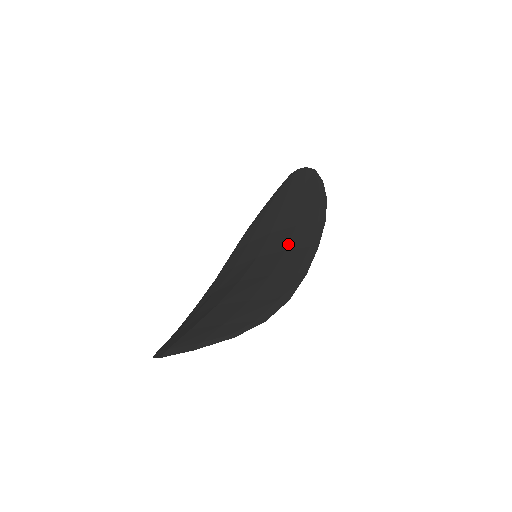
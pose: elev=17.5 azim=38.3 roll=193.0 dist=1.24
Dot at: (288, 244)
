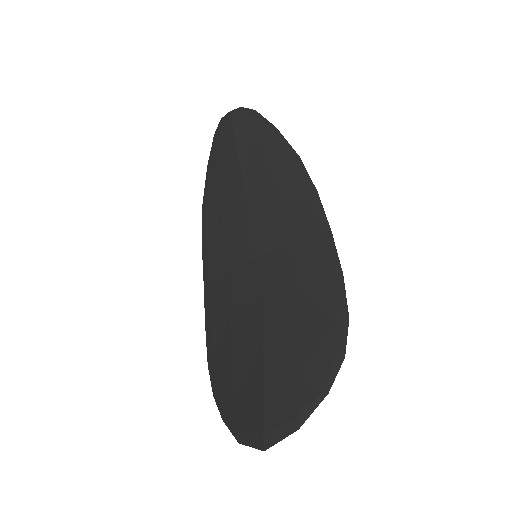
Dot at: (290, 233)
